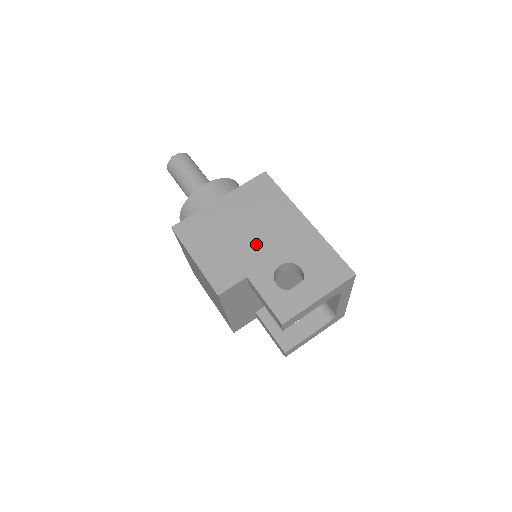
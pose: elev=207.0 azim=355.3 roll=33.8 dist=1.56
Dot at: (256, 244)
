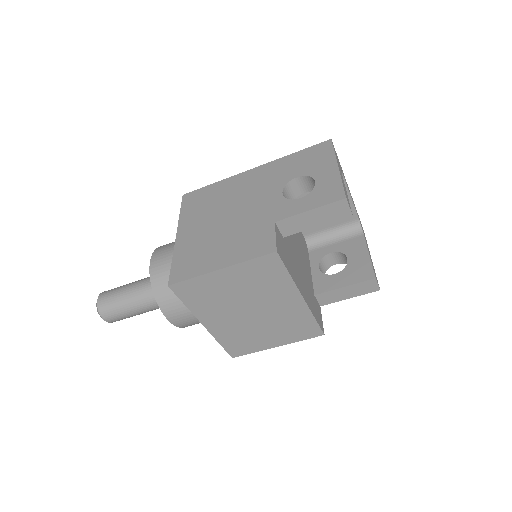
Dot at: (246, 210)
